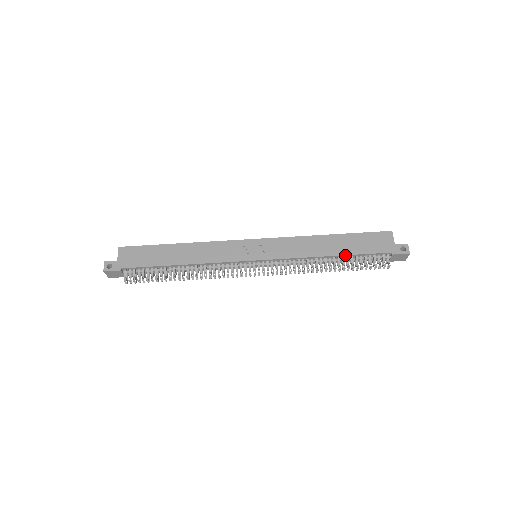
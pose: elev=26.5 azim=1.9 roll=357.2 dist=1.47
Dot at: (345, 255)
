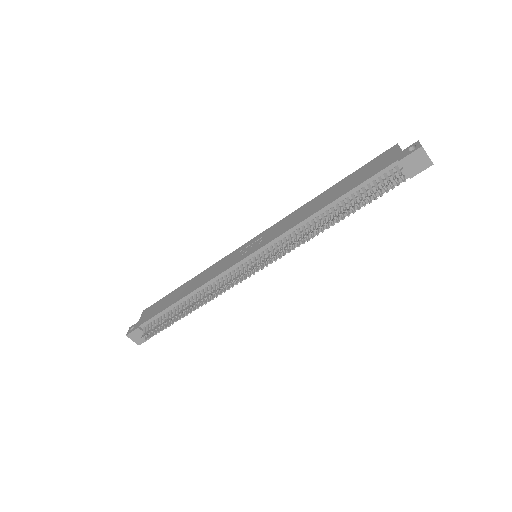
Dot at: (341, 197)
